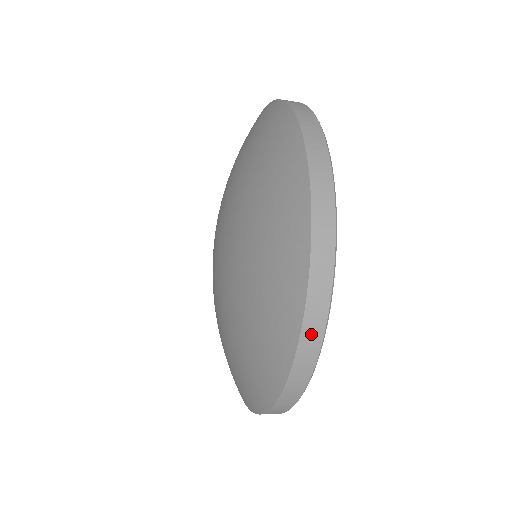
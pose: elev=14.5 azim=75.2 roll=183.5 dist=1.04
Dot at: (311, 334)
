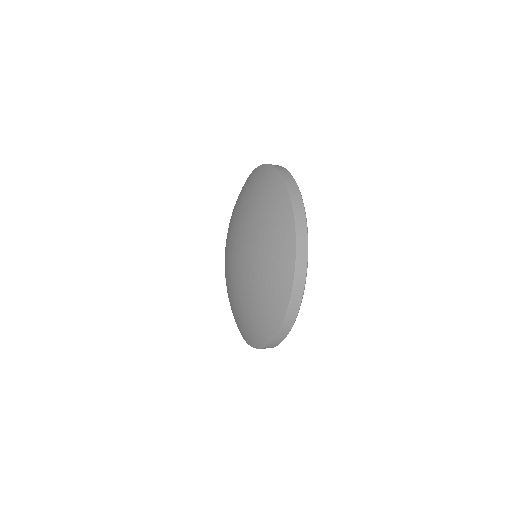
Dot at: (280, 337)
